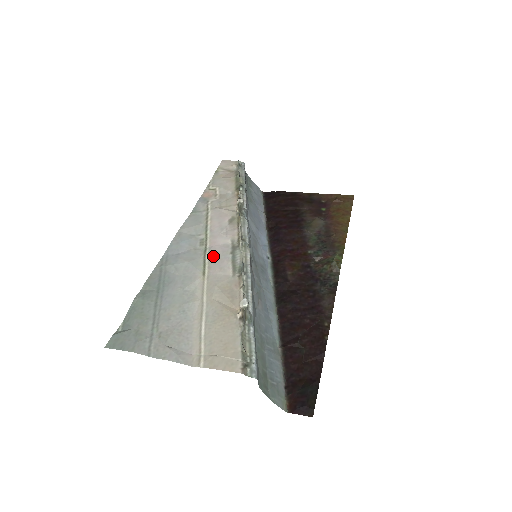
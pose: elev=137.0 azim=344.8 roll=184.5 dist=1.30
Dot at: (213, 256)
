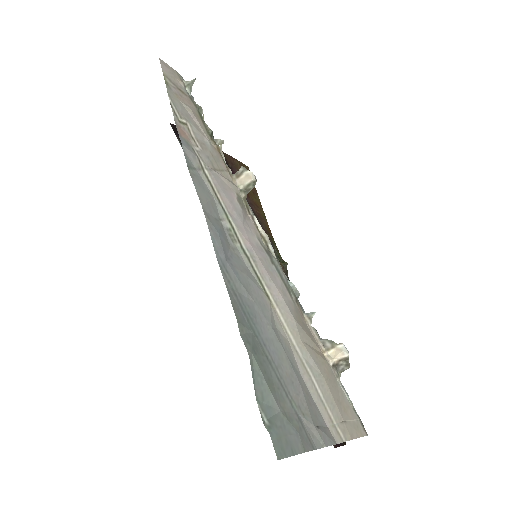
Dot at: (262, 266)
